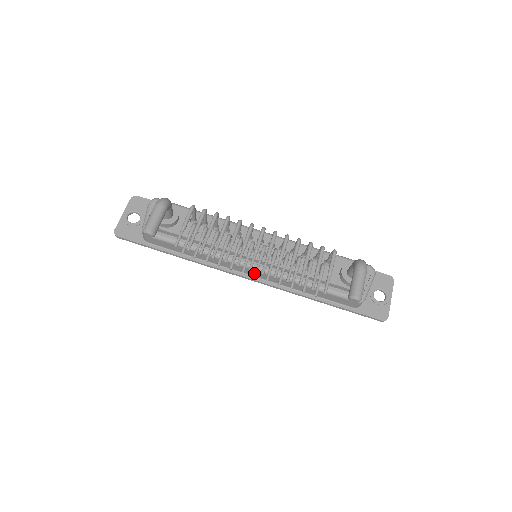
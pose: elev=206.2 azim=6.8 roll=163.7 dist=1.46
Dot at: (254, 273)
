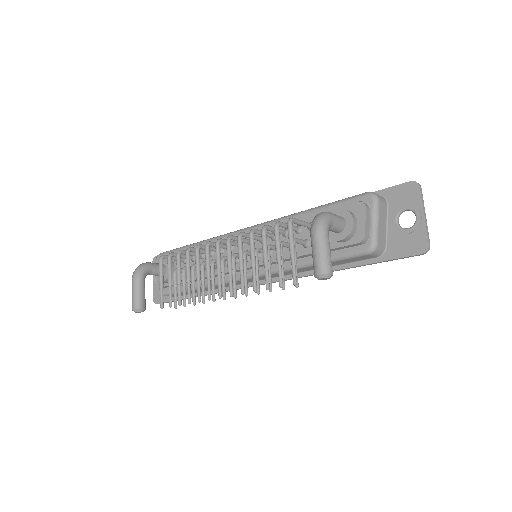
Dot at: (233, 294)
